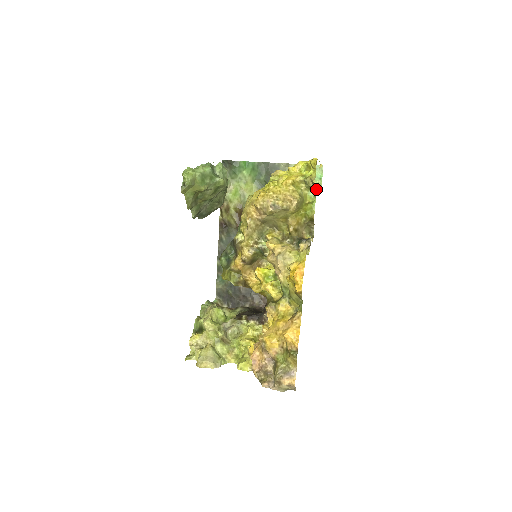
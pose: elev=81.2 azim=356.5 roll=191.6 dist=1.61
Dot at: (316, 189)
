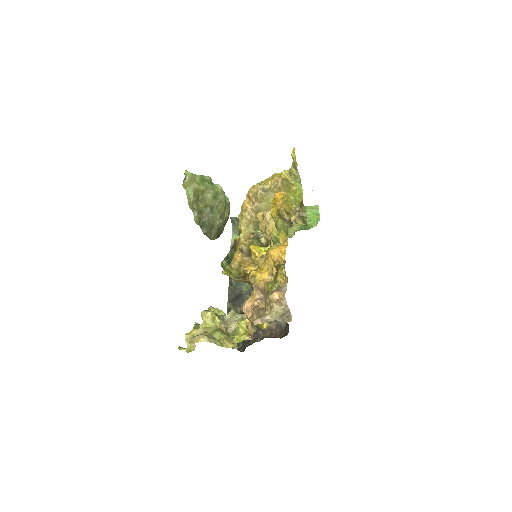
Dot at: (315, 223)
